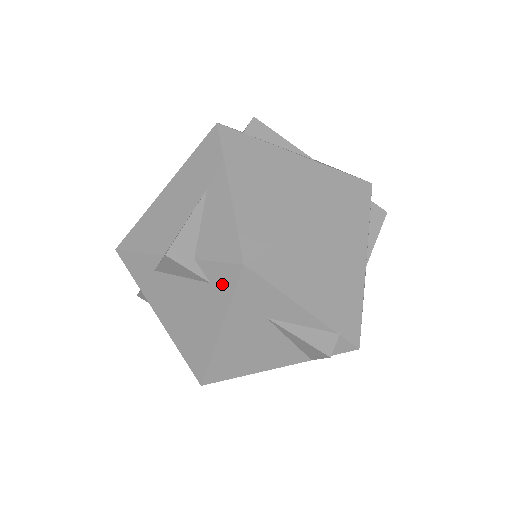
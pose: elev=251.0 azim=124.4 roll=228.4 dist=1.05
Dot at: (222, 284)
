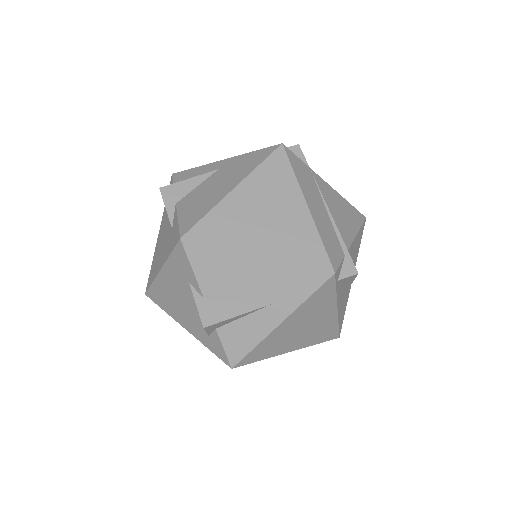
Dot at: (213, 346)
